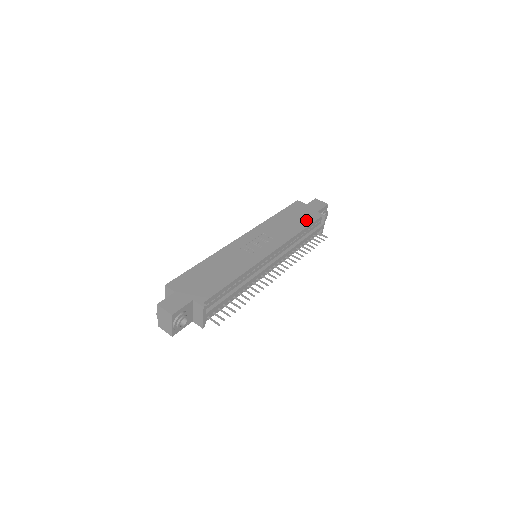
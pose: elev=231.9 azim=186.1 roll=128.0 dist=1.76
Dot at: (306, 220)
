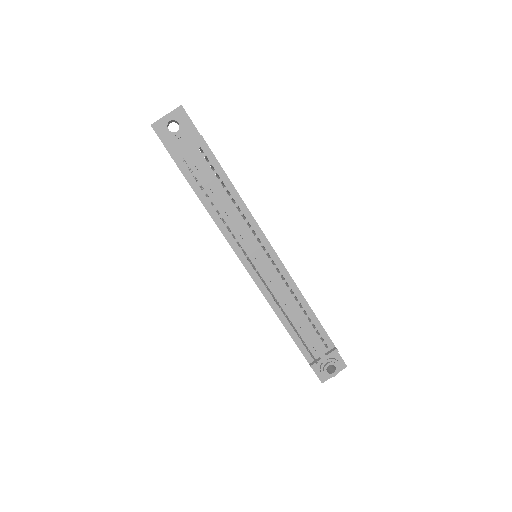
Dot at: occluded
